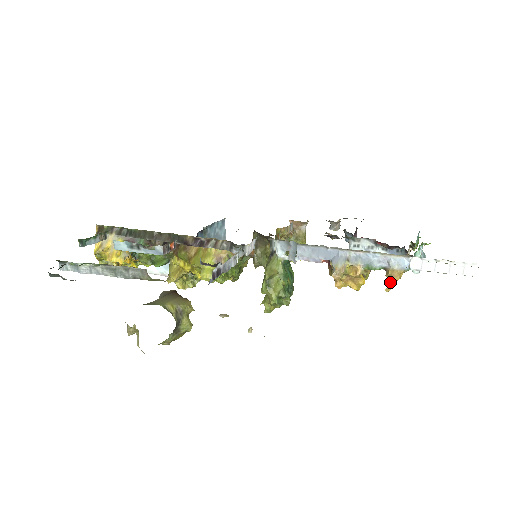
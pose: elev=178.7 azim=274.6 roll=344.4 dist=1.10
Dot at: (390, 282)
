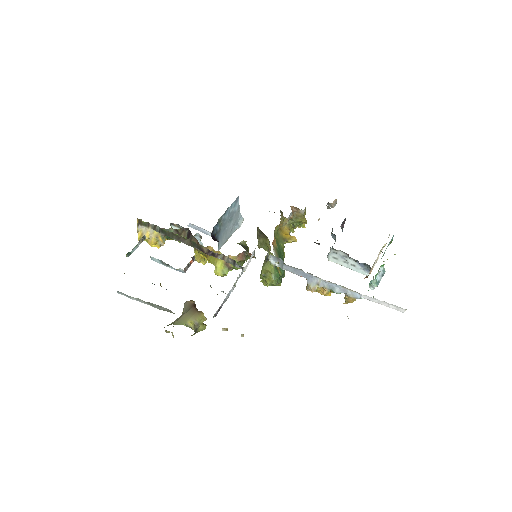
Dot at: (347, 302)
